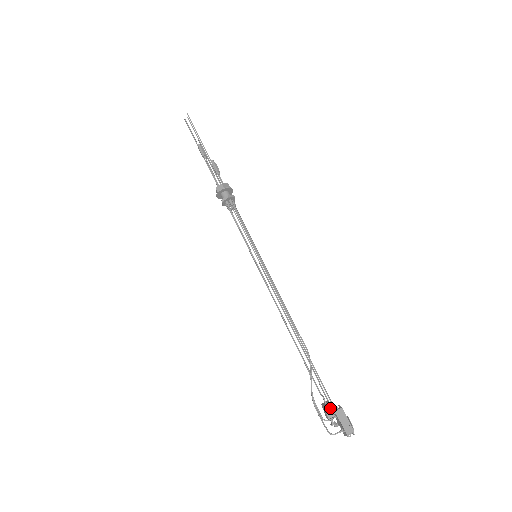
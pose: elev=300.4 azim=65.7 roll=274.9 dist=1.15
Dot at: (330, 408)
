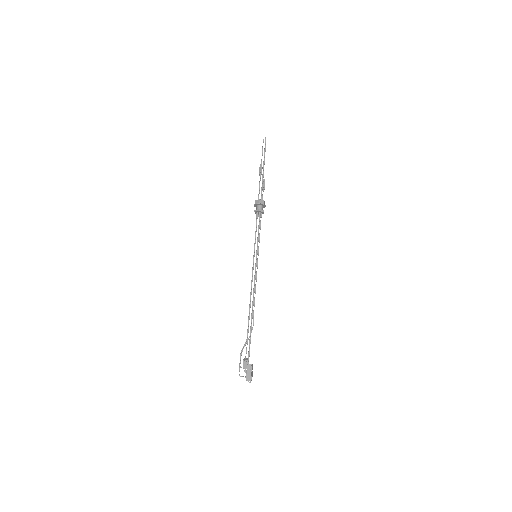
Dot at: (246, 362)
